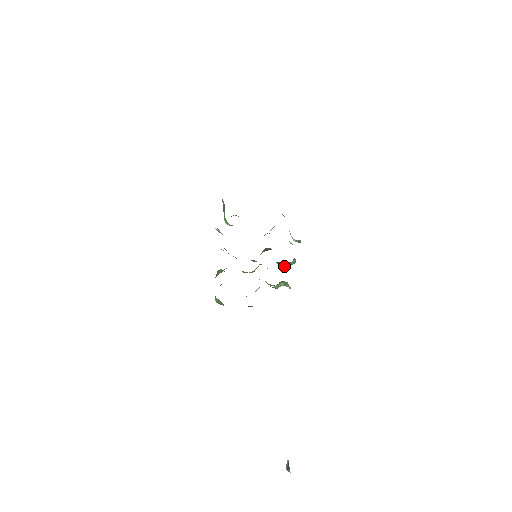
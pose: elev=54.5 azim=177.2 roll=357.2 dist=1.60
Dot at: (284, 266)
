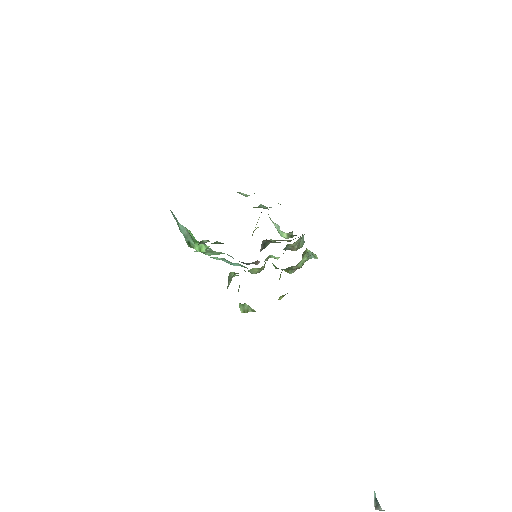
Dot at: (294, 249)
